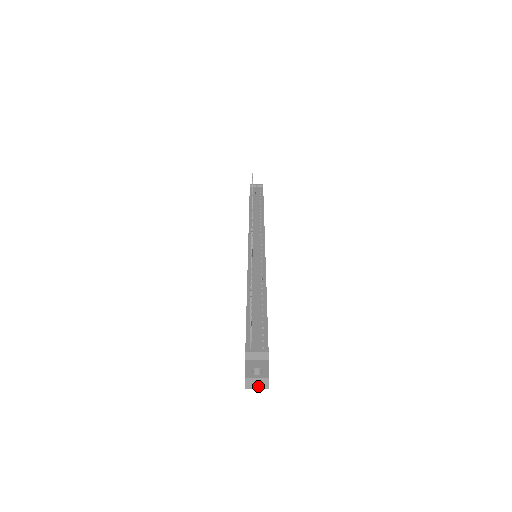
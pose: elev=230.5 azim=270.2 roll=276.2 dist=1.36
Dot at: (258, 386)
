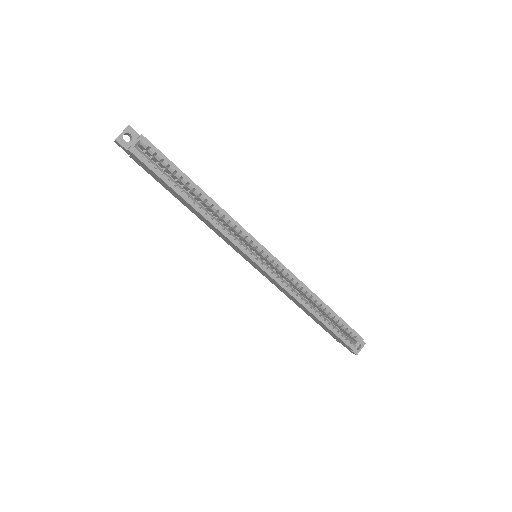
Dot at: (122, 132)
